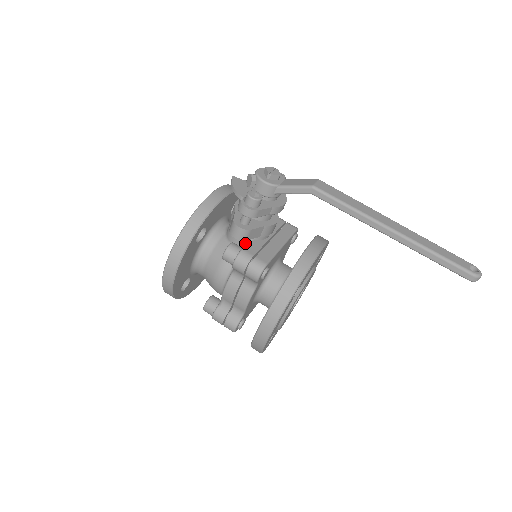
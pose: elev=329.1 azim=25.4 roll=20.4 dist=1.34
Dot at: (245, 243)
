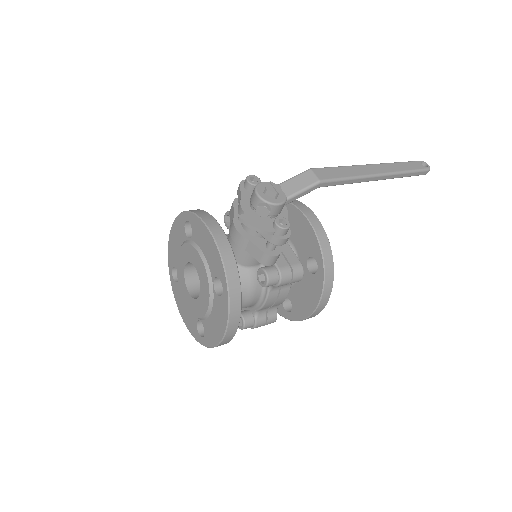
Dot at: occluded
